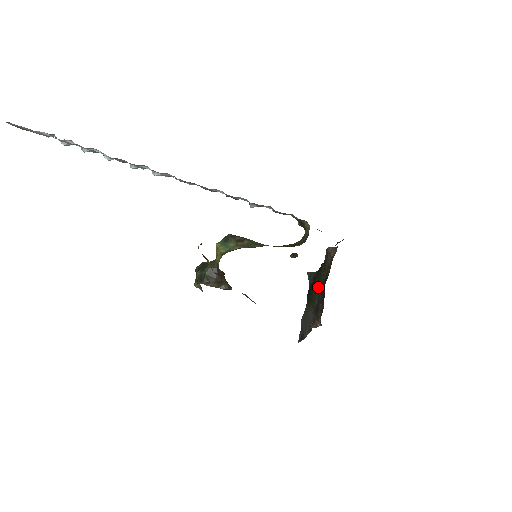
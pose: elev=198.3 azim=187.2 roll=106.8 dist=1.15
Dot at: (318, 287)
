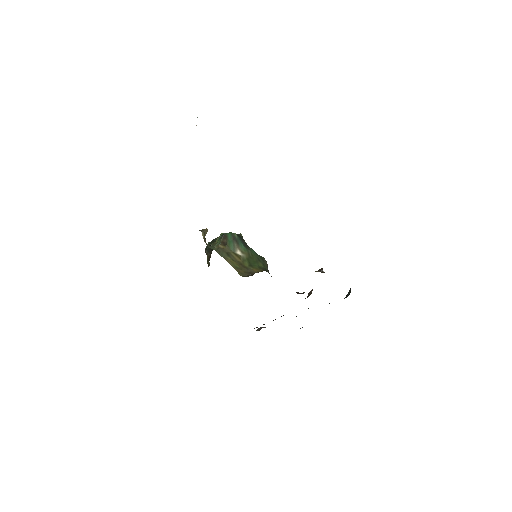
Dot at: occluded
